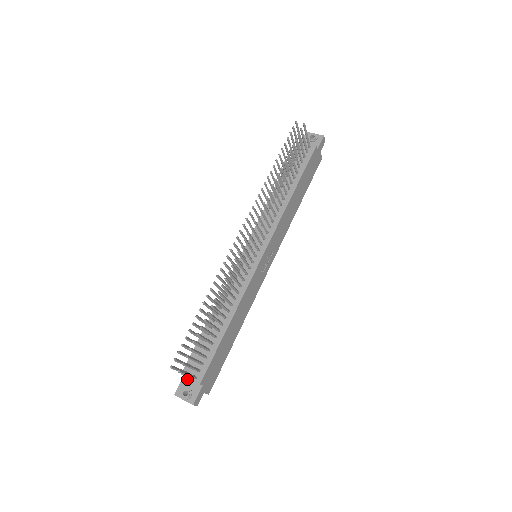
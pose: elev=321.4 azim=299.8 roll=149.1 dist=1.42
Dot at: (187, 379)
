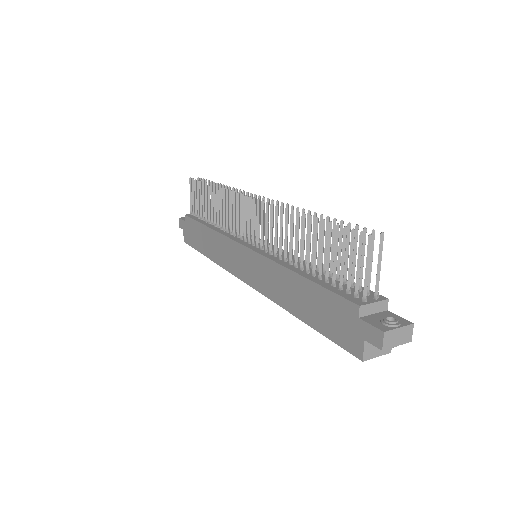
Dot at: (367, 317)
